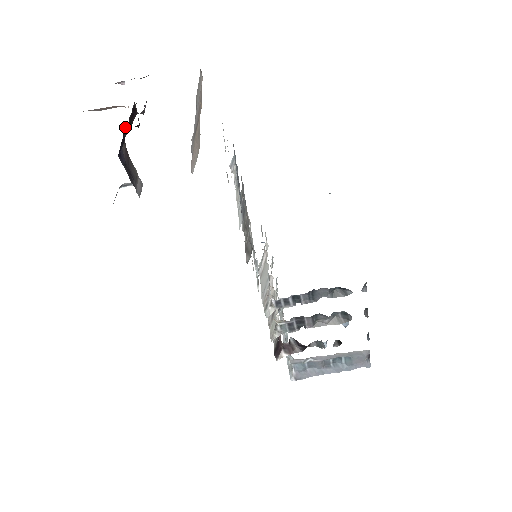
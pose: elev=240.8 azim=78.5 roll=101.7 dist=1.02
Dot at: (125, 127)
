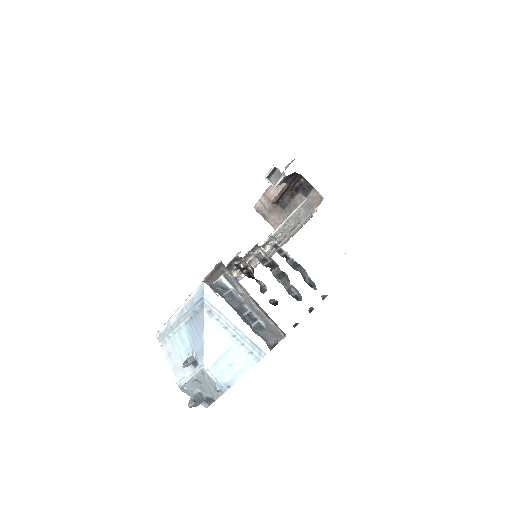
Dot at: (291, 184)
